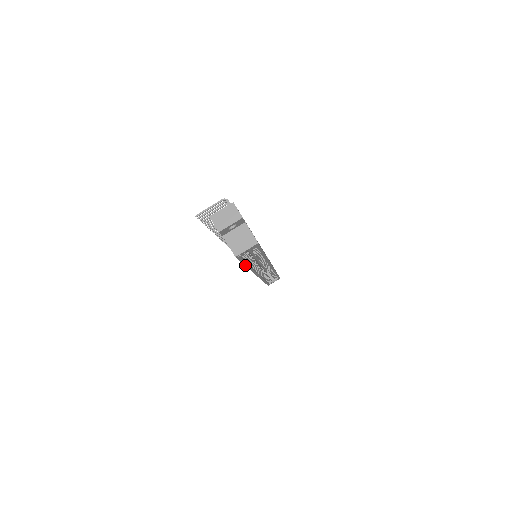
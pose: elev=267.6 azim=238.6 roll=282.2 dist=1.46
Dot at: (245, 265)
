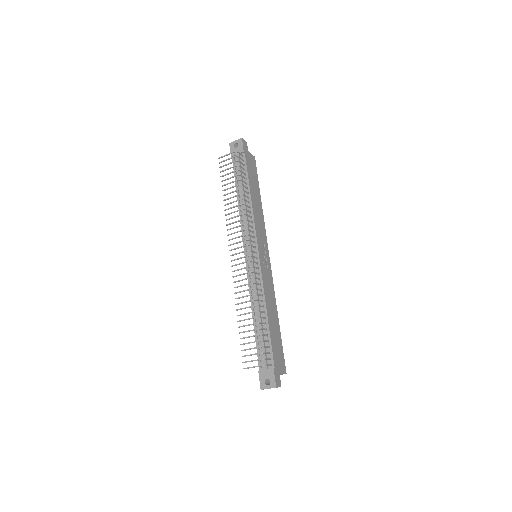
Dot at: occluded
